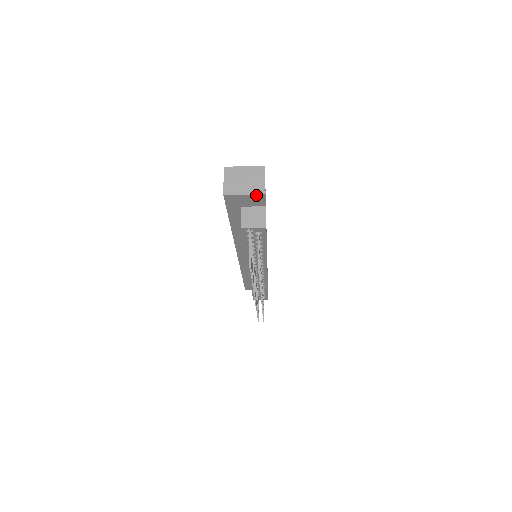
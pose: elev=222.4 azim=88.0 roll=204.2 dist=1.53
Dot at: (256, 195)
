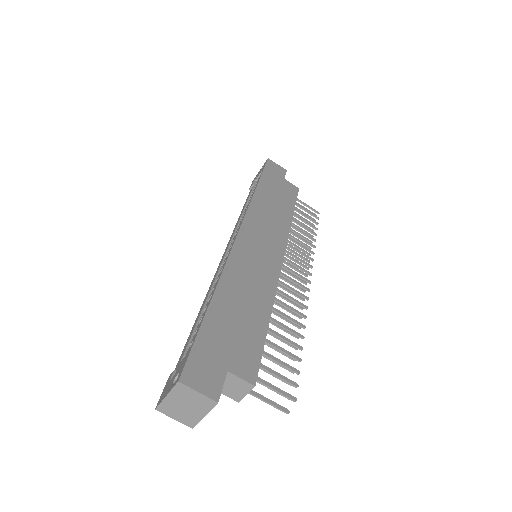
Dot at: (212, 406)
